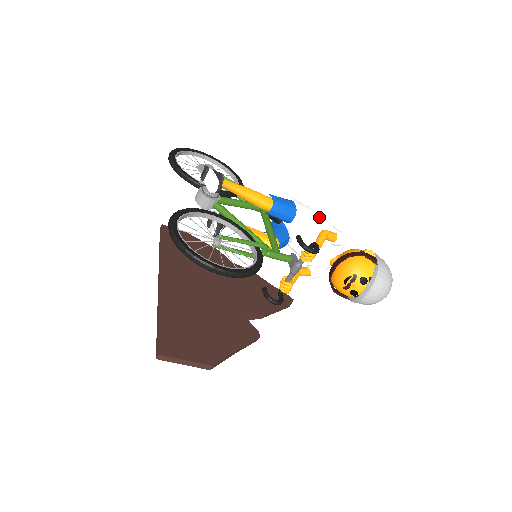
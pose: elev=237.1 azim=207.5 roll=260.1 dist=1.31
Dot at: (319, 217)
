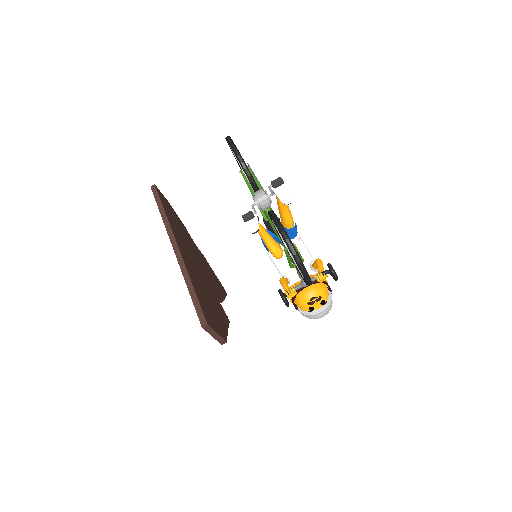
Dot at: occluded
